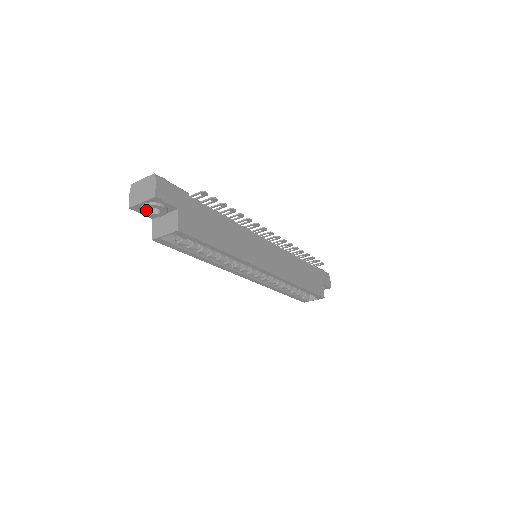
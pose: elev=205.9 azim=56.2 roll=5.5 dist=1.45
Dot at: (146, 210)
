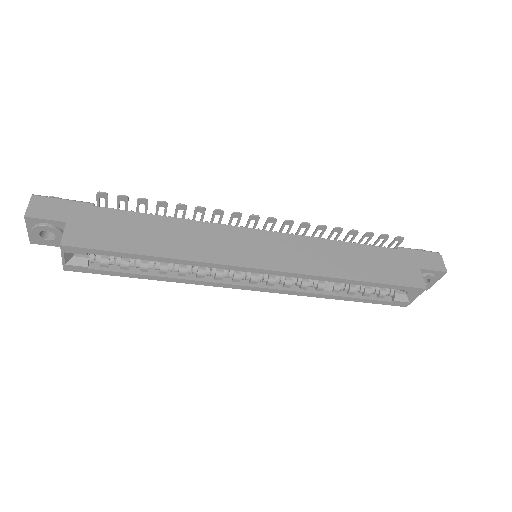
Dot at: (41, 238)
